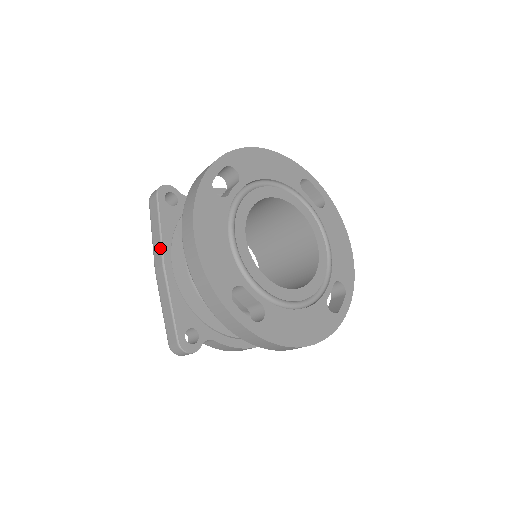
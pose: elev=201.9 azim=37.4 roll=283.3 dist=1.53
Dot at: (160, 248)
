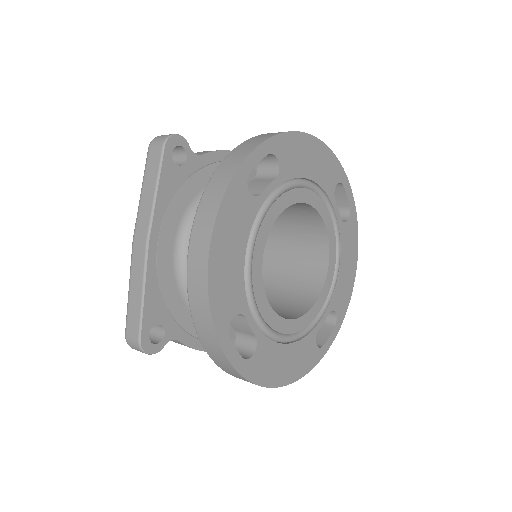
Dot at: (149, 218)
